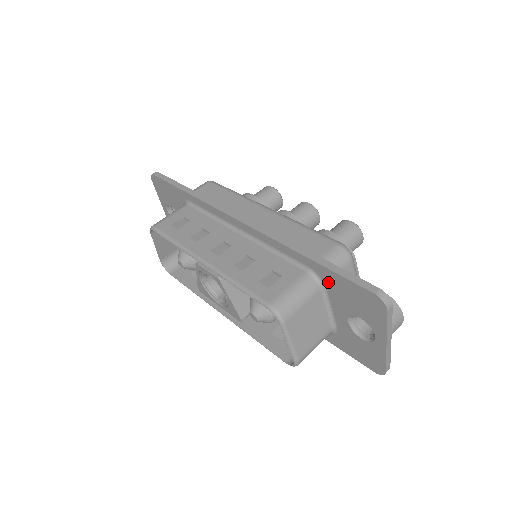
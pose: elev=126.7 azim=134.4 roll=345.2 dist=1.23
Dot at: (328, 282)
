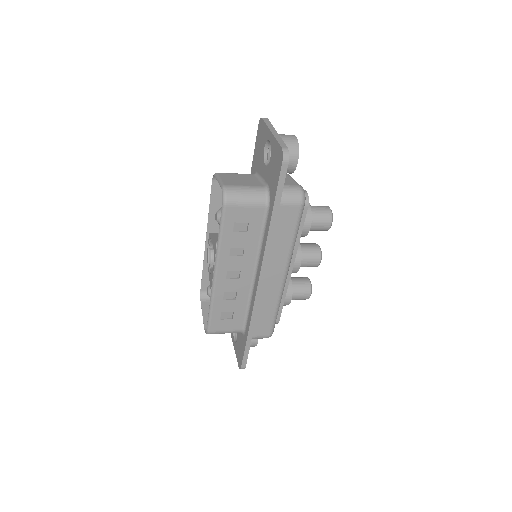
Dot at: (255, 166)
